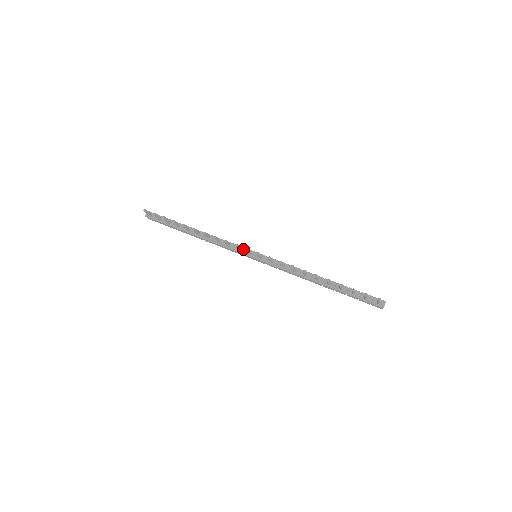
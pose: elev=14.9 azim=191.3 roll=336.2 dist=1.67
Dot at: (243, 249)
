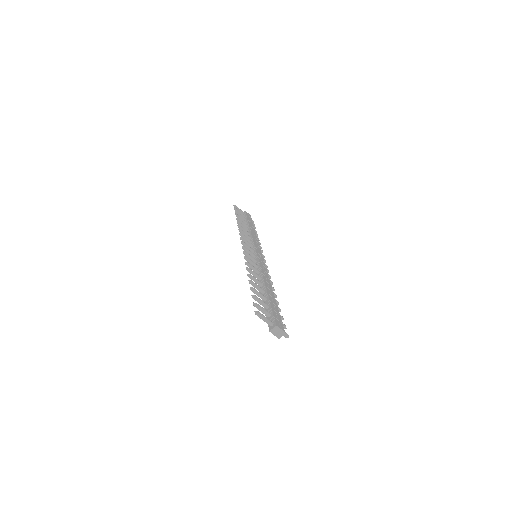
Dot at: (253, 247)
